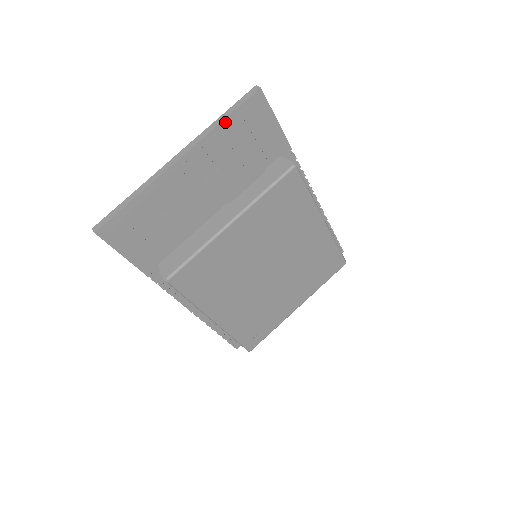
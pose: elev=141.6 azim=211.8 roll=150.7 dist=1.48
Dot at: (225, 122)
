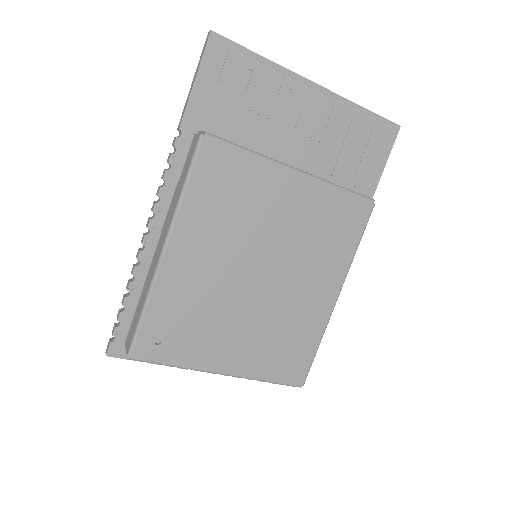
Dot at: (363, 111)
